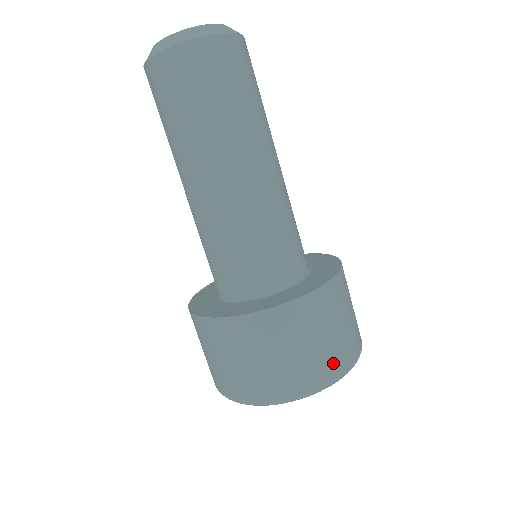
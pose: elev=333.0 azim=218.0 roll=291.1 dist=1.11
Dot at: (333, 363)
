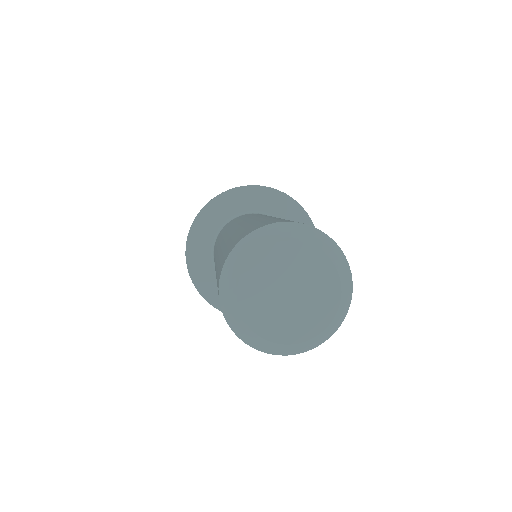
Dot at: occluded
